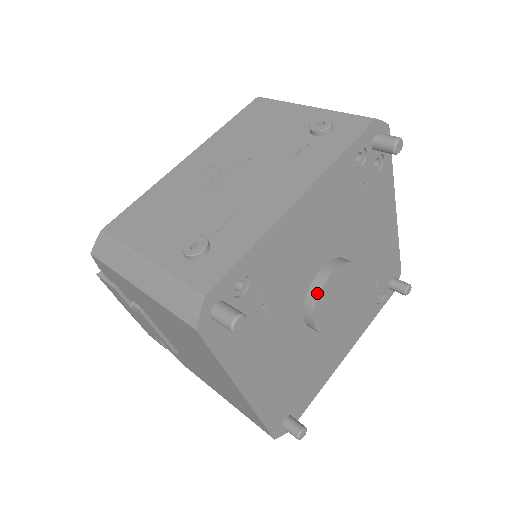
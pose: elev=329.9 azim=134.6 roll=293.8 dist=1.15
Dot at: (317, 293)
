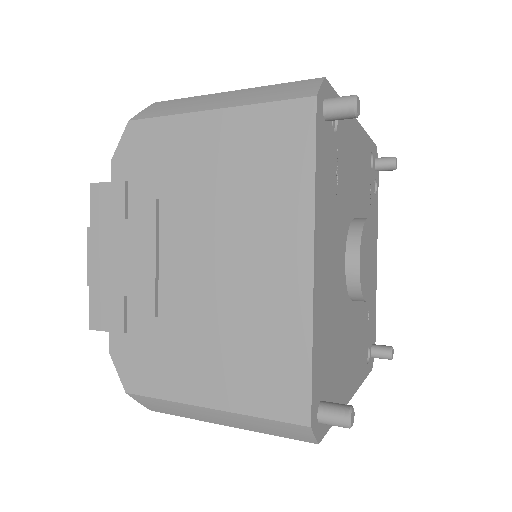
Dot at: (361, 223)
